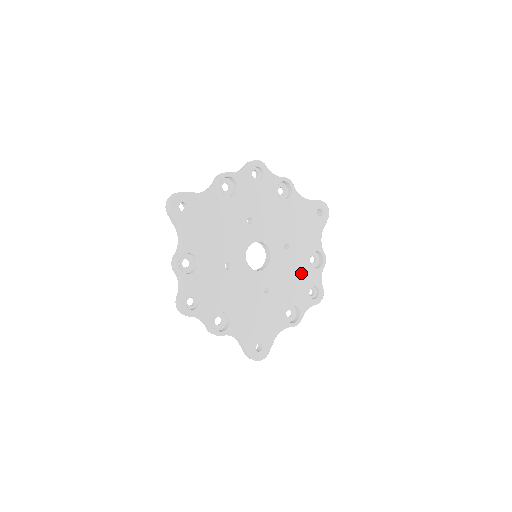
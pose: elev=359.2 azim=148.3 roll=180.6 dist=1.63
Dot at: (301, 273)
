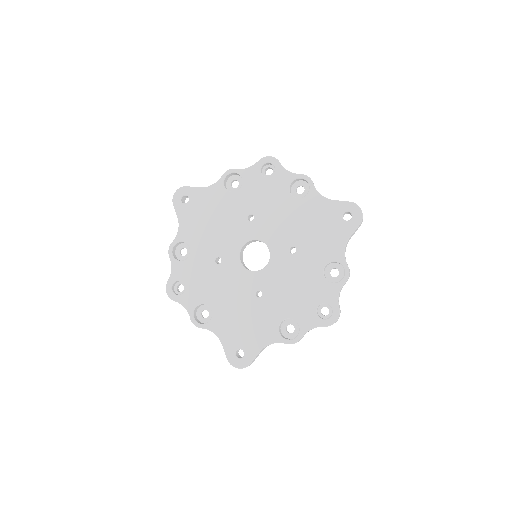
Dot at: (308, 284)
